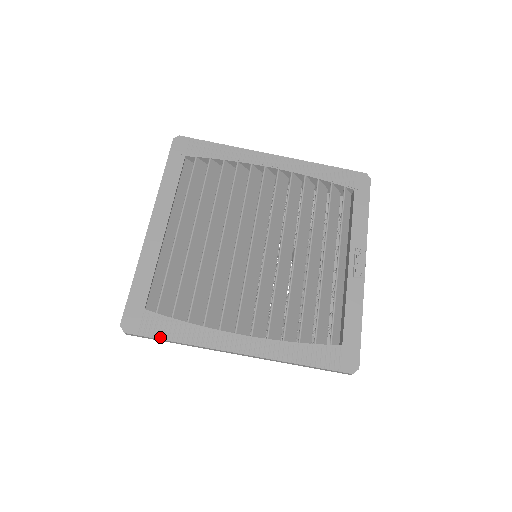
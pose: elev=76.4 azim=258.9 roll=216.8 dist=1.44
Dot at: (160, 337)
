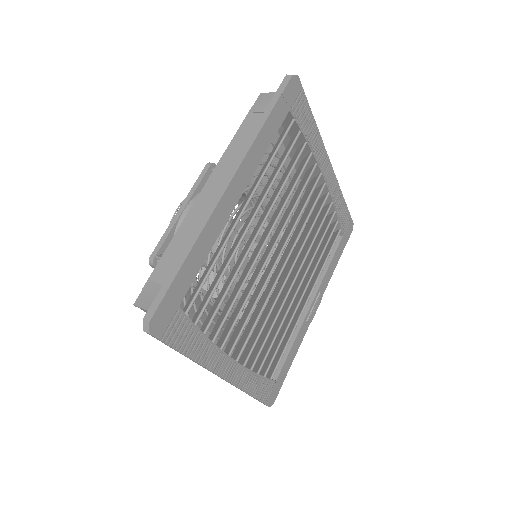
Dot at: (178, 347)
